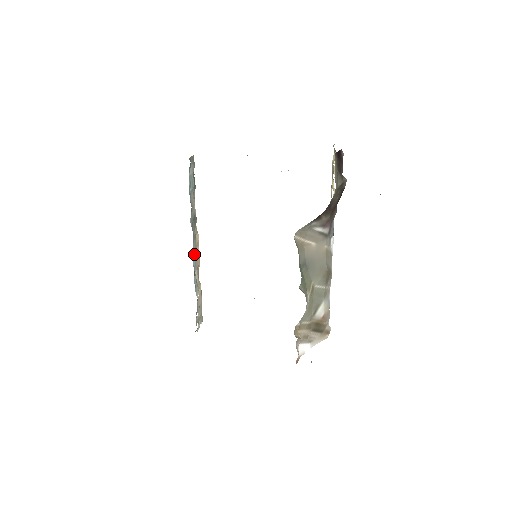
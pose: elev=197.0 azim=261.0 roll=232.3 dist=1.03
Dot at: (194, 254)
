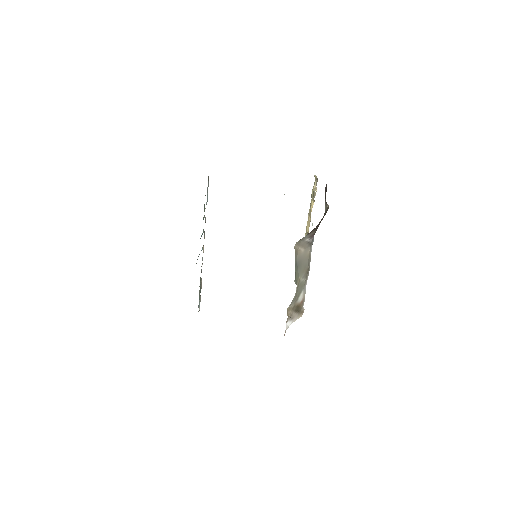
Dot at: occluded
